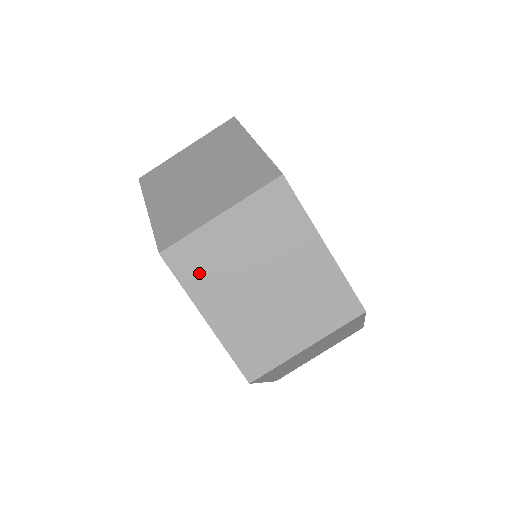
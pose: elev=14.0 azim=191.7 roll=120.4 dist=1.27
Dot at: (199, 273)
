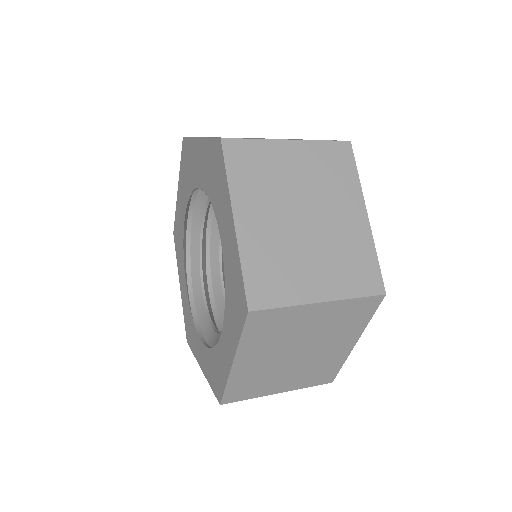
Dot at: (263, 334)
